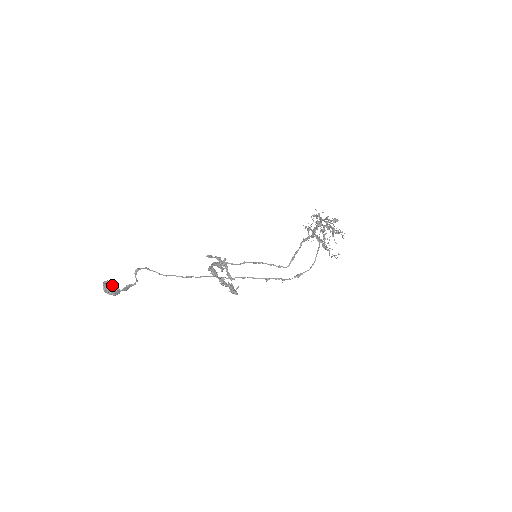
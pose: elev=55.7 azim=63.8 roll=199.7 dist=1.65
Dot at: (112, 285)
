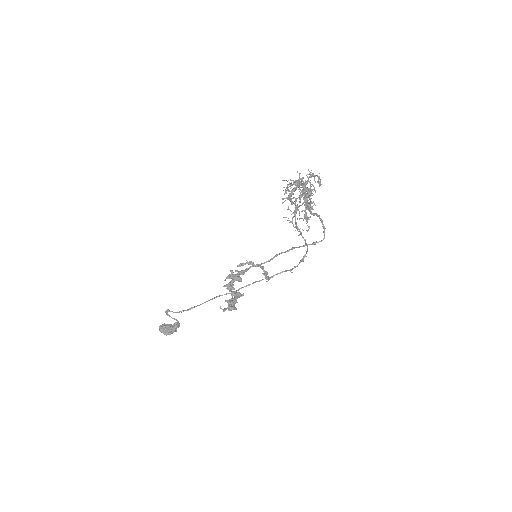
Dot at: (164, 328)
